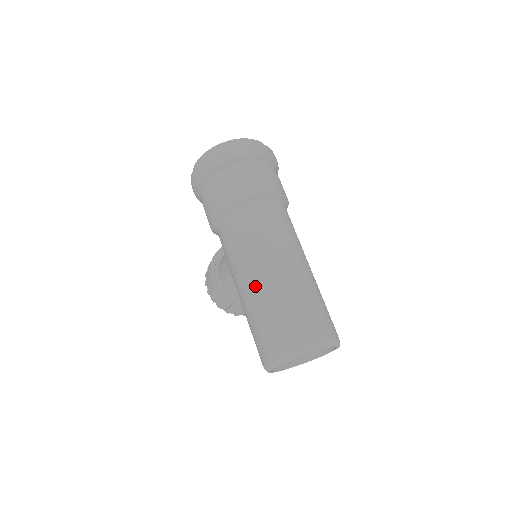
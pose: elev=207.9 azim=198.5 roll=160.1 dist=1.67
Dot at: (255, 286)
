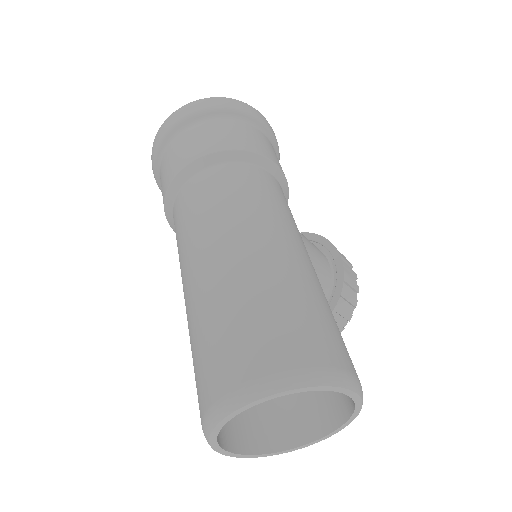
Dot at: occluded
